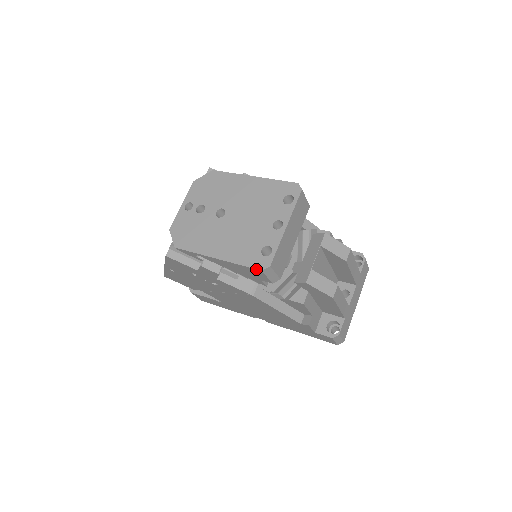
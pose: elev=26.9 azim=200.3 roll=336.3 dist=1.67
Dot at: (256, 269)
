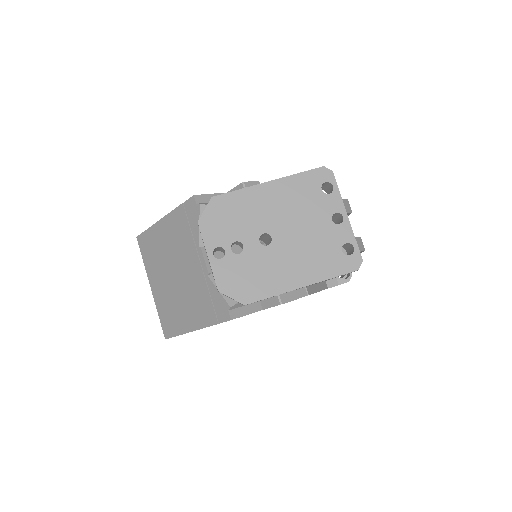
Dot at: occluded
